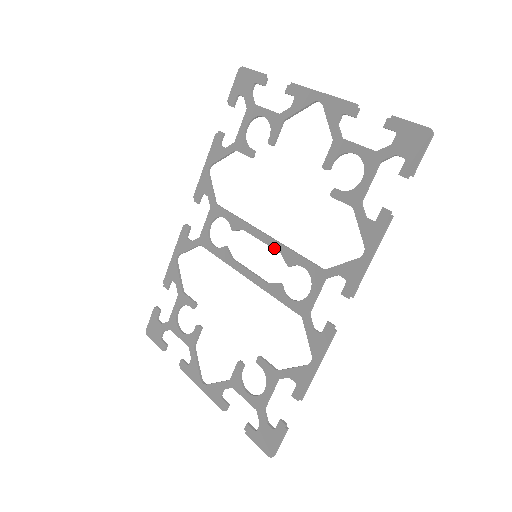
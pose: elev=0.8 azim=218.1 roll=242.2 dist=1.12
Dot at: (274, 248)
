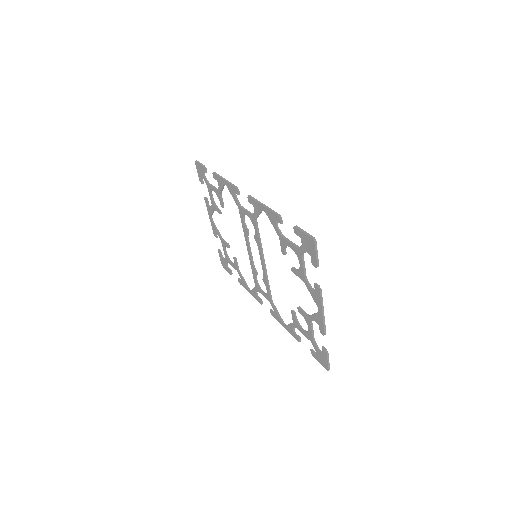
Dot at: (263, 271)
